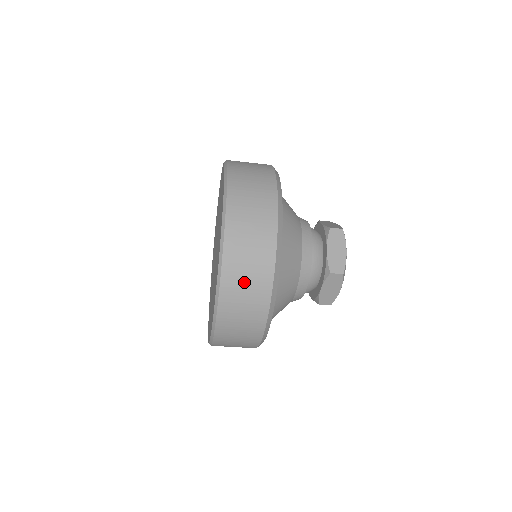
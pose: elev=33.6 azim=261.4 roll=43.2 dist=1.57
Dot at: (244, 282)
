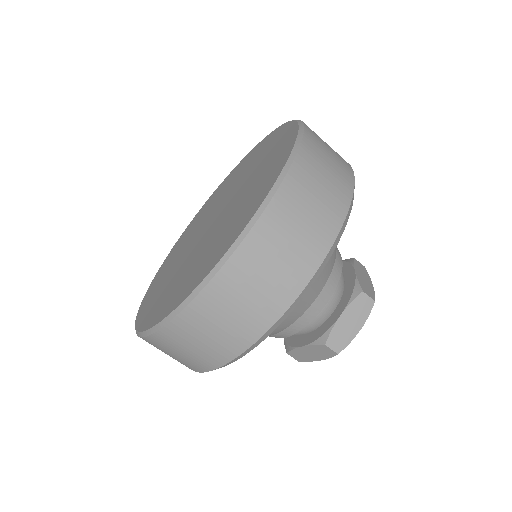
Dot at: (316, 188)
